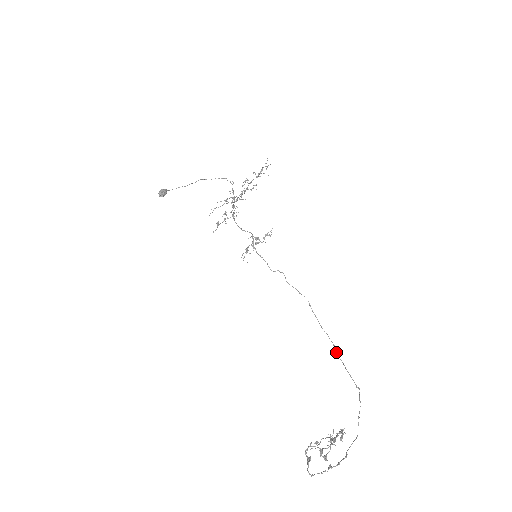
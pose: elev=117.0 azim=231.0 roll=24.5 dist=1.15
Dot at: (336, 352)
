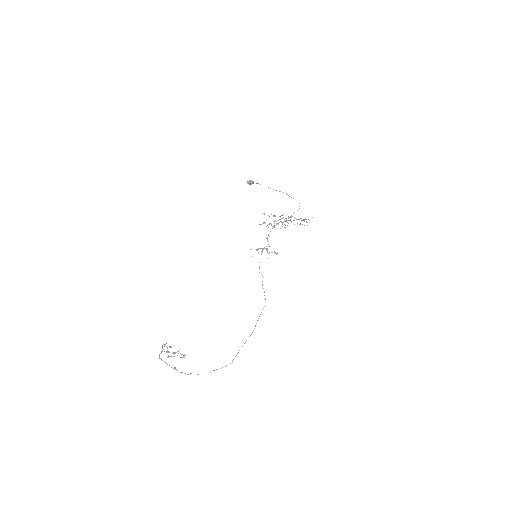
Dot at: occluded
